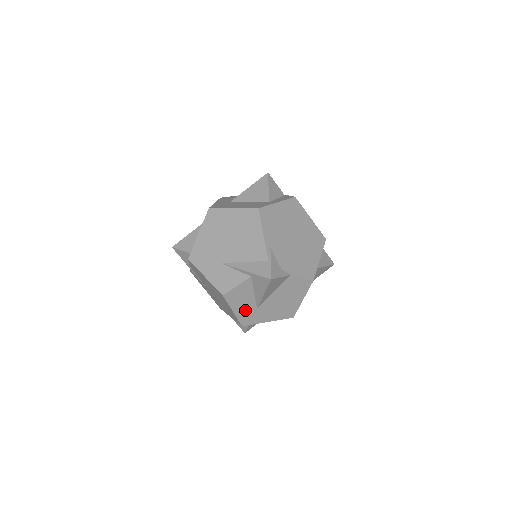
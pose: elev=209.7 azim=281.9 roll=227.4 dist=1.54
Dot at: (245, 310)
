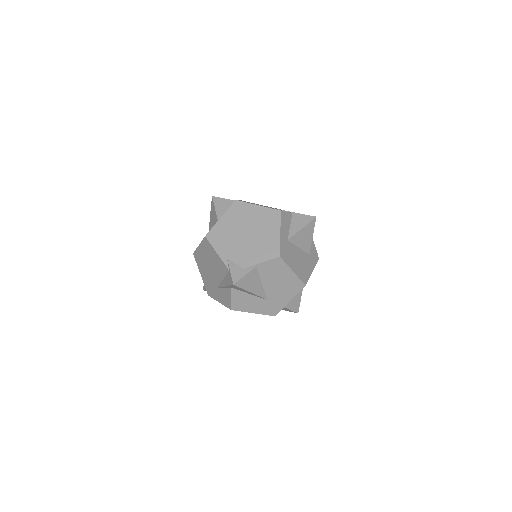
Dot at: (261, 307)
